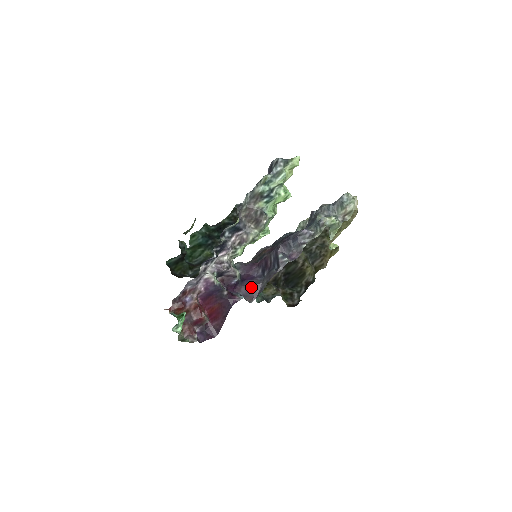
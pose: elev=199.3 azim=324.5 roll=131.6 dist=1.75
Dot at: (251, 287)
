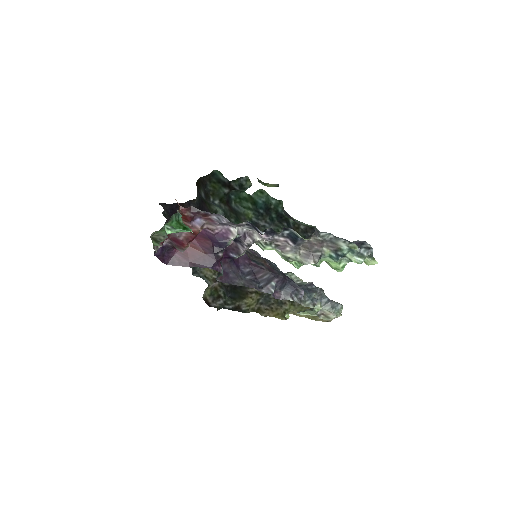
Dot at: (231, 271)
